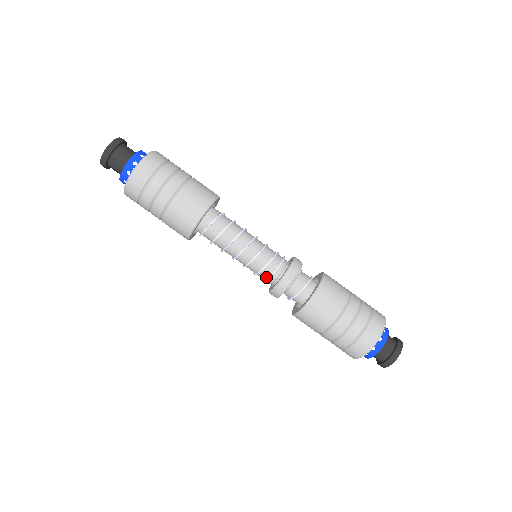
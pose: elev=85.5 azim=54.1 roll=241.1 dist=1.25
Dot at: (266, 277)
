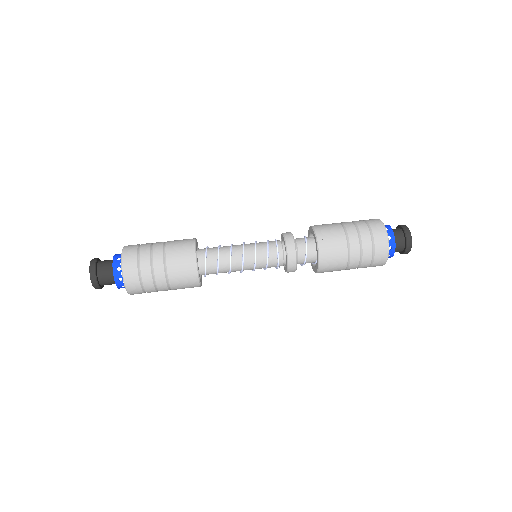
Dot at: (275, 258)
